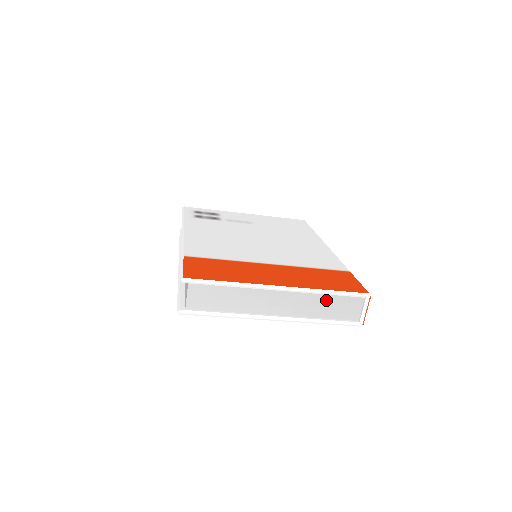
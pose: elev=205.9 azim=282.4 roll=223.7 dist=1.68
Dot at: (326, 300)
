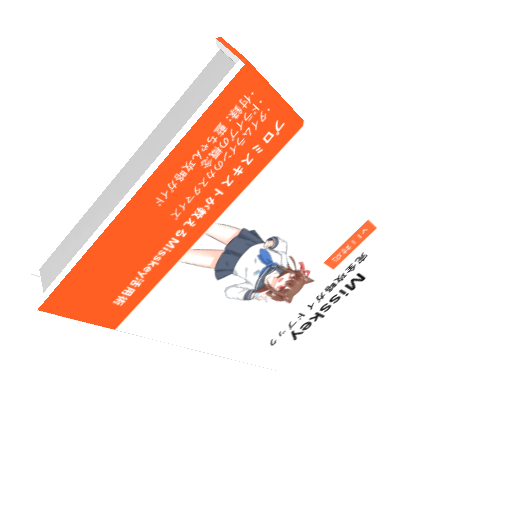
Dot at: (178, 111)
